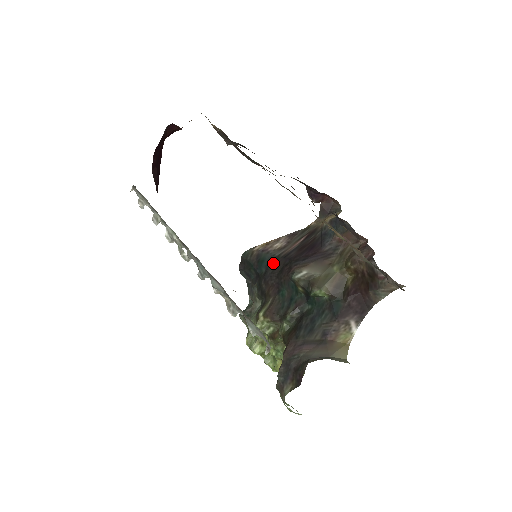
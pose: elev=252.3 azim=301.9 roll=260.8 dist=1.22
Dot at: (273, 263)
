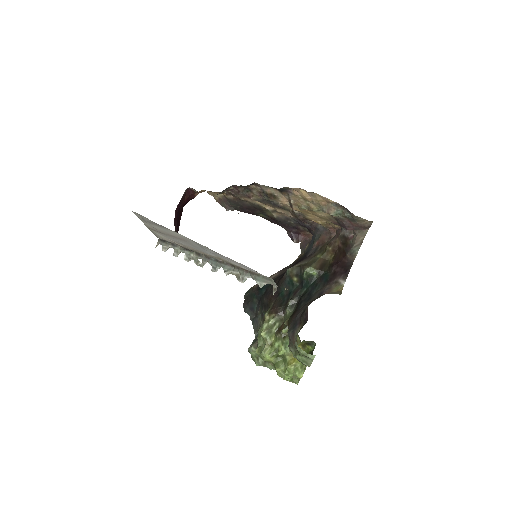
Dot at: occluded
